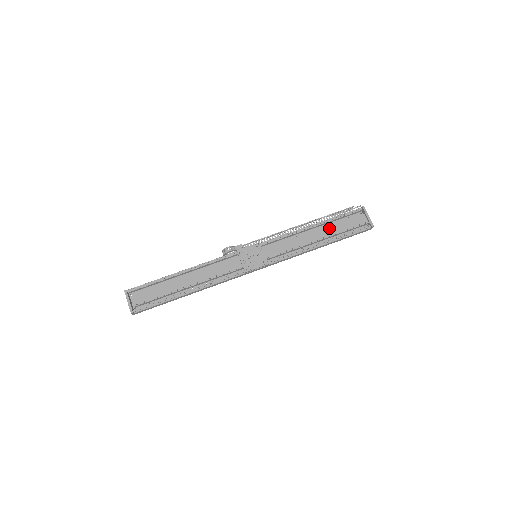
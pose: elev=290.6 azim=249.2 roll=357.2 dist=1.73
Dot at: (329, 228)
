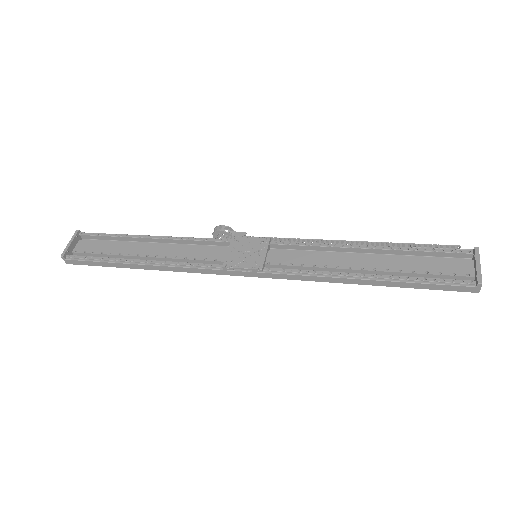
Dot at: (394, 259)
